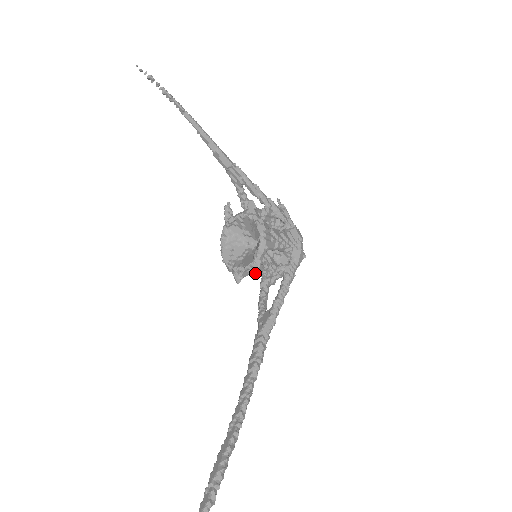
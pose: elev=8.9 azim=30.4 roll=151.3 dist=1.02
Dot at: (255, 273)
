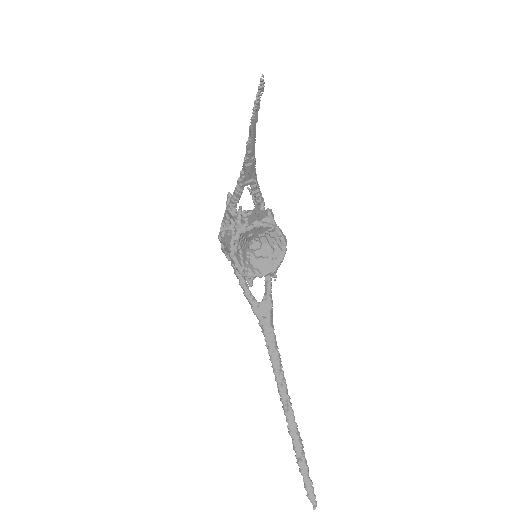
Dot at: occluded
